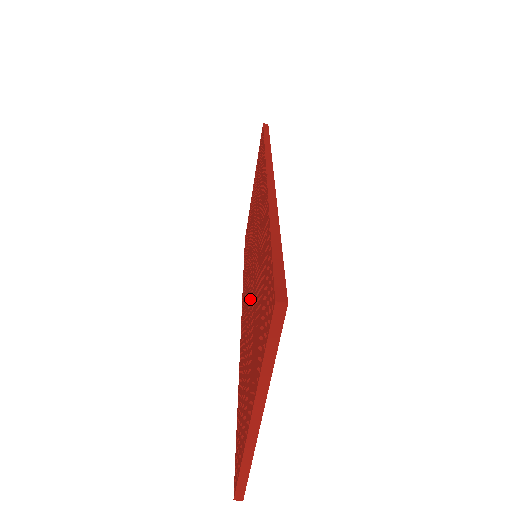
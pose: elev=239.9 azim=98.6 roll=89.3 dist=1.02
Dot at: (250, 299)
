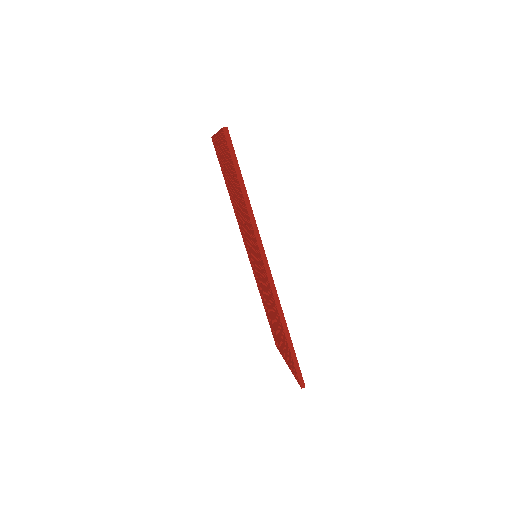
Dot at: (244, 223)
